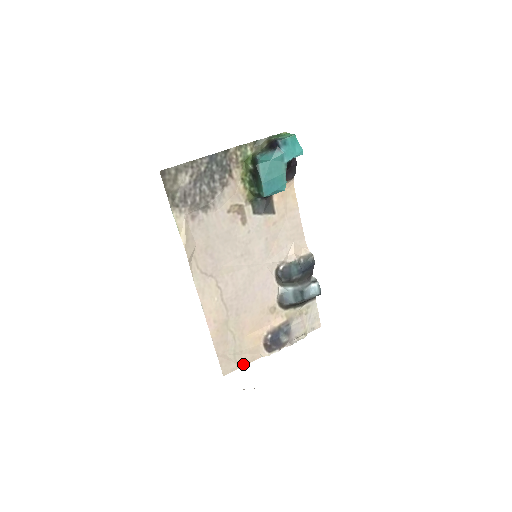
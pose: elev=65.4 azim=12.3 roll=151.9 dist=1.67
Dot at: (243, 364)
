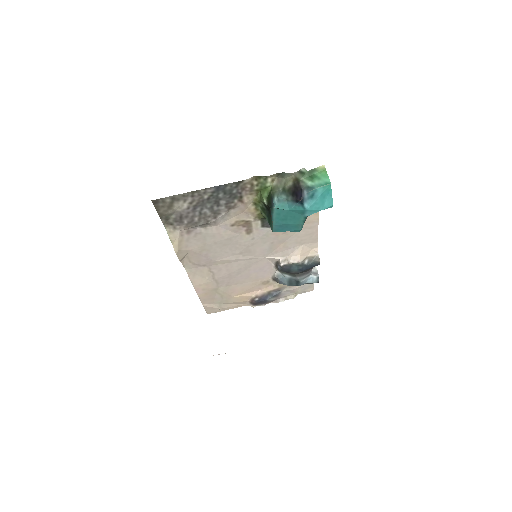
Dot at: (227, 309)
